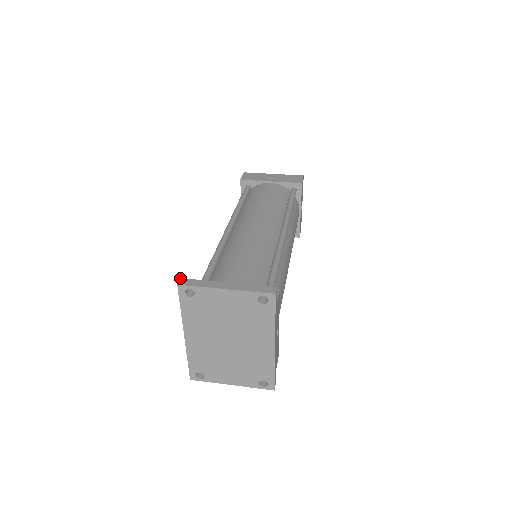
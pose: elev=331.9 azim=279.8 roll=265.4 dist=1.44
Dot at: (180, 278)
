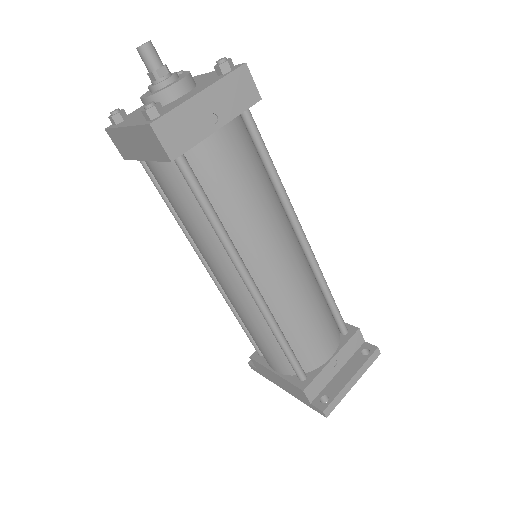
Dot at: (323, 413)
